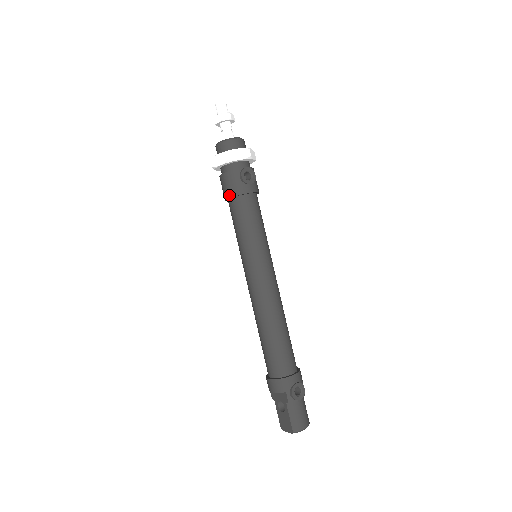
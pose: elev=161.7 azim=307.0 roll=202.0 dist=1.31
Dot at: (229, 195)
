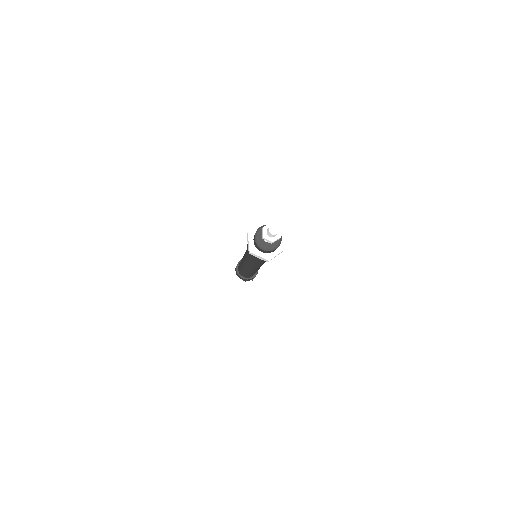
Dot at: (256, 260)
